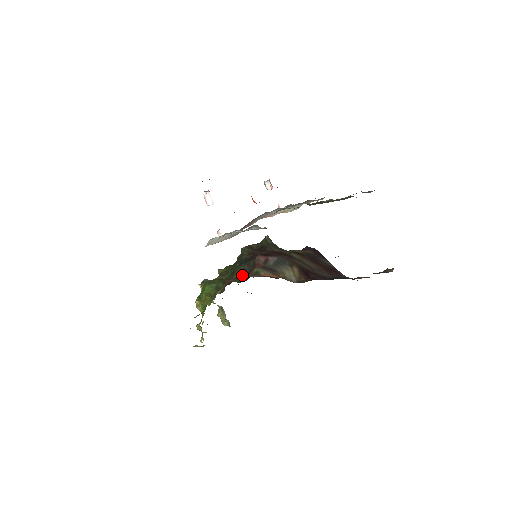
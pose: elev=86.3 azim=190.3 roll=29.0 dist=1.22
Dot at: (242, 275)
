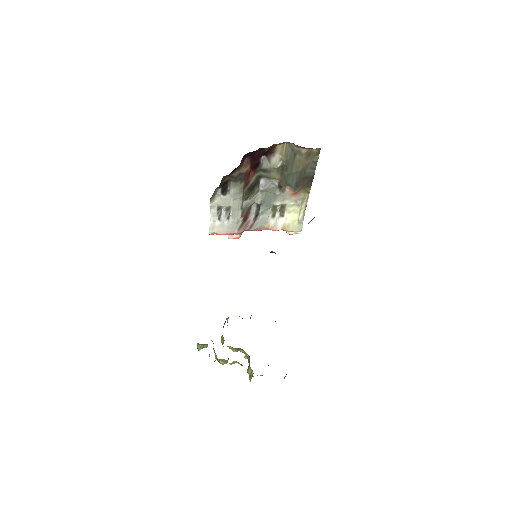
Dot at: occluded
